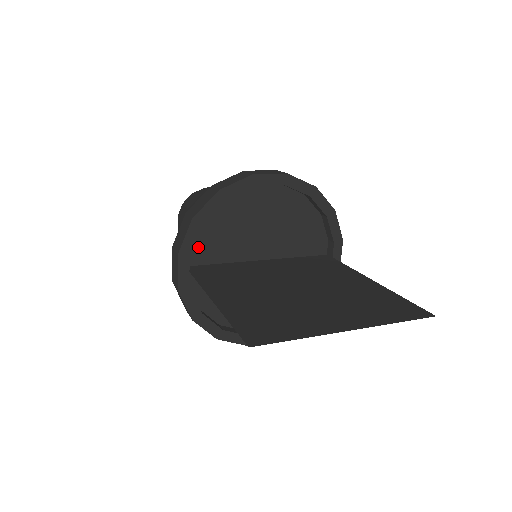
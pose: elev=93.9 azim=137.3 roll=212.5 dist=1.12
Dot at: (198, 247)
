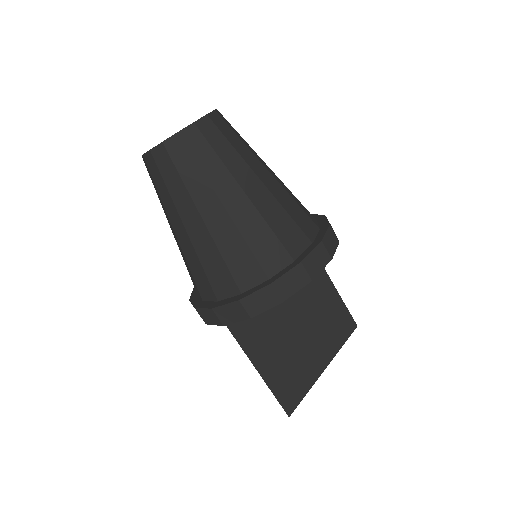
Dot at: occluded
